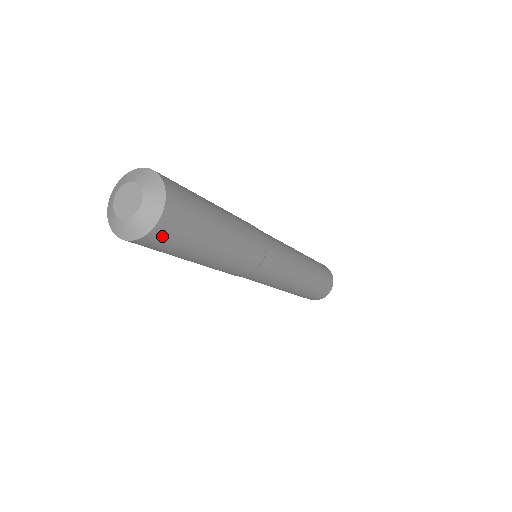
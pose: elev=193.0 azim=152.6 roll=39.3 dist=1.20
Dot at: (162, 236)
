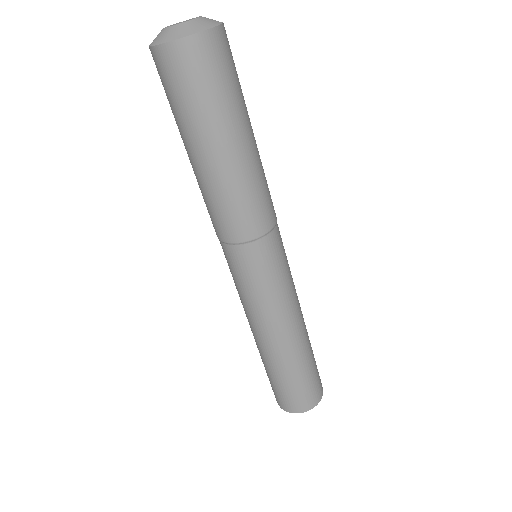
Dot at: (173, 64)
